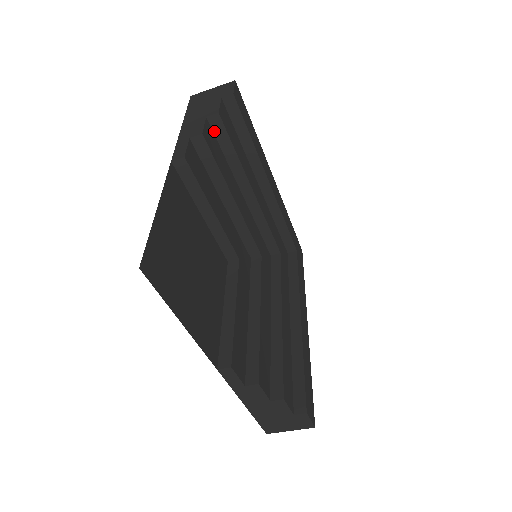
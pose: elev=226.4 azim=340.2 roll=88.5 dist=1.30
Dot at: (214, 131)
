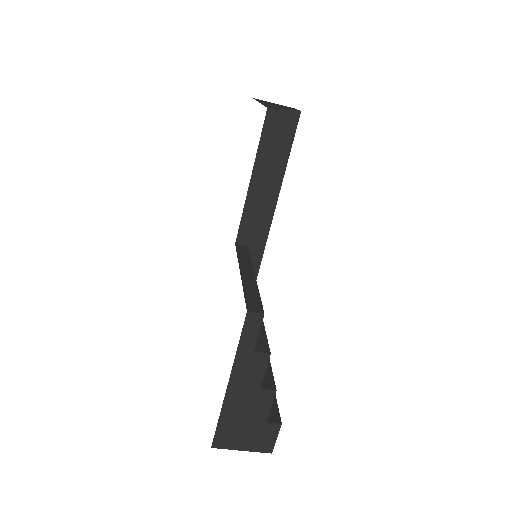
Dot at: occluded
